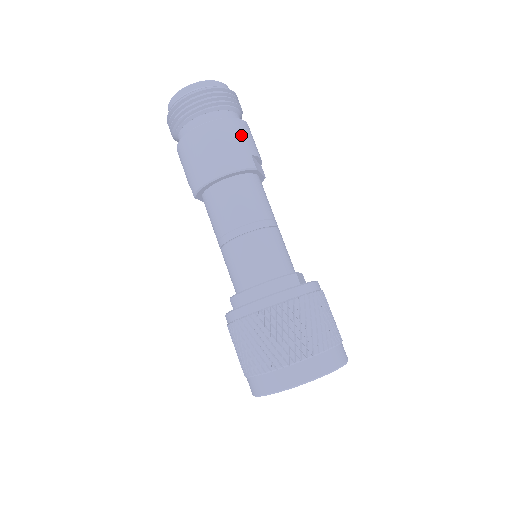
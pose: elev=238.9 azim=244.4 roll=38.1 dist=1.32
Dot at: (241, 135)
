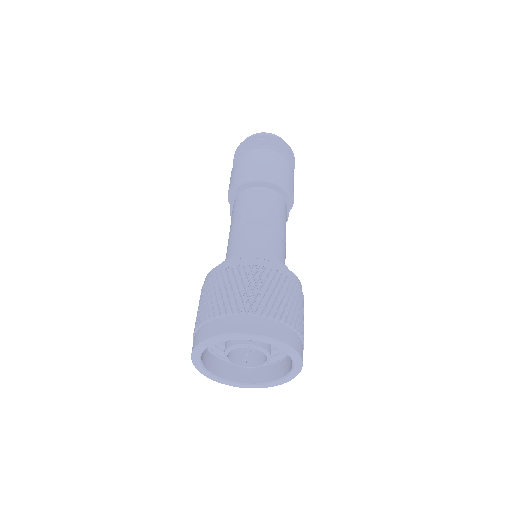
Dot at: (291, 176)
